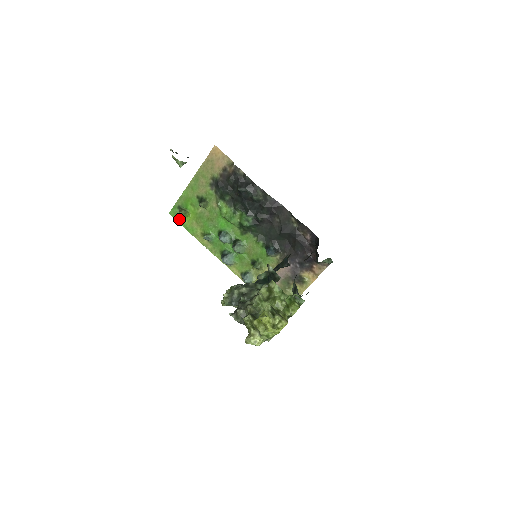
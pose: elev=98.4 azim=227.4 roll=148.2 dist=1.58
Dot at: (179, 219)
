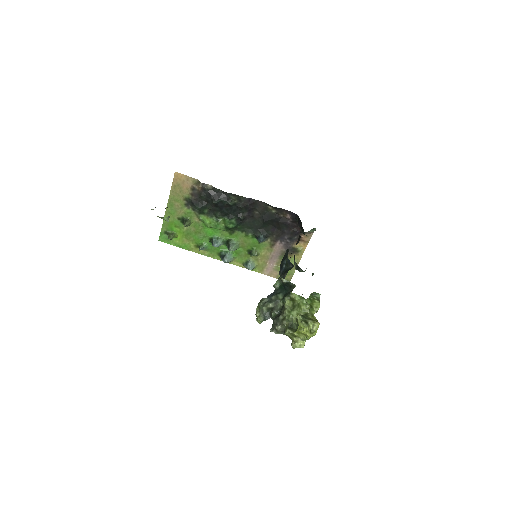
Dot at: (170, 242)
